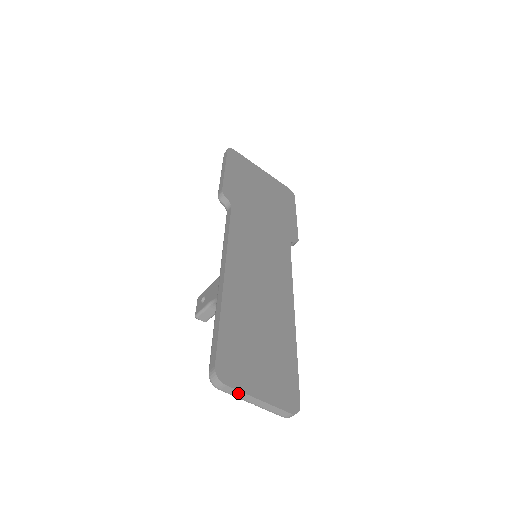
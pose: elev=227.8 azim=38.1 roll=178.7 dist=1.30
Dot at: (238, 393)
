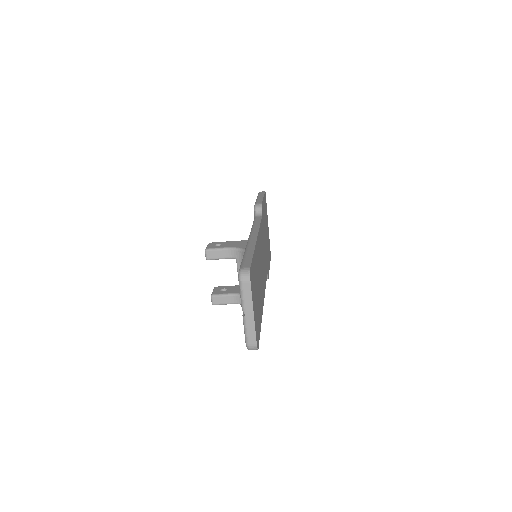
Dot at: (249, 296)
